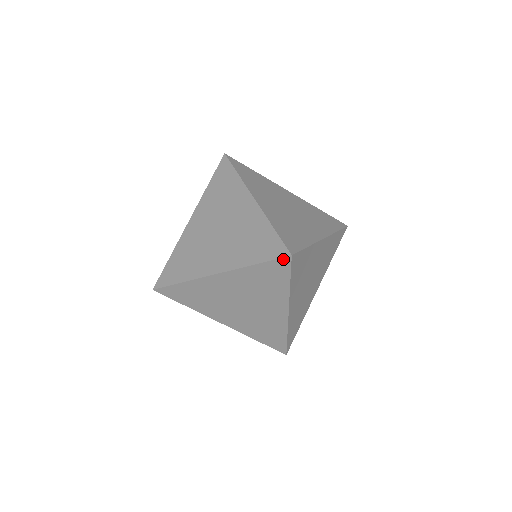
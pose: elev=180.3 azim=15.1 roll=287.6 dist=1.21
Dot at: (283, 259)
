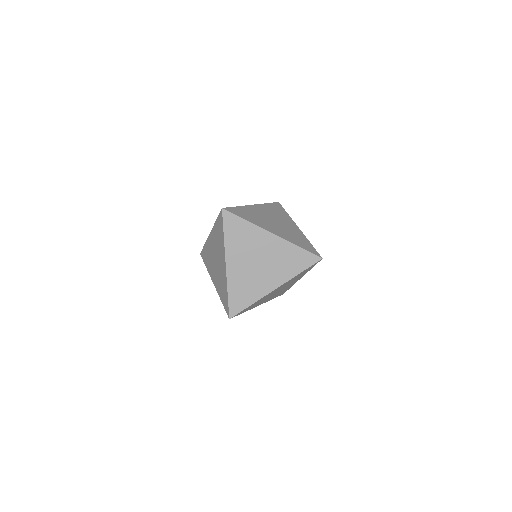
Dot at: (316, 257)
